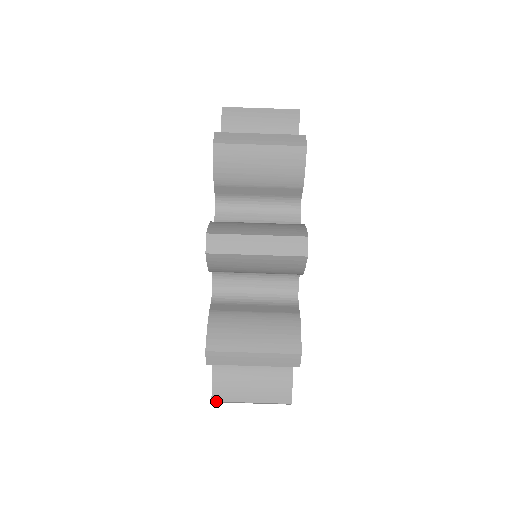
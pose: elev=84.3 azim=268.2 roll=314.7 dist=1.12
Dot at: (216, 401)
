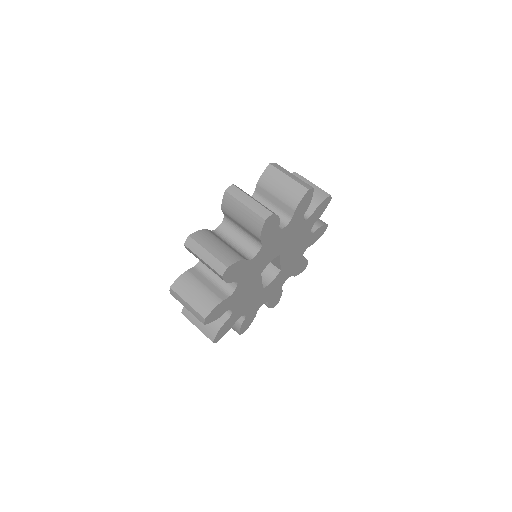
Dot at: (183, 314)
